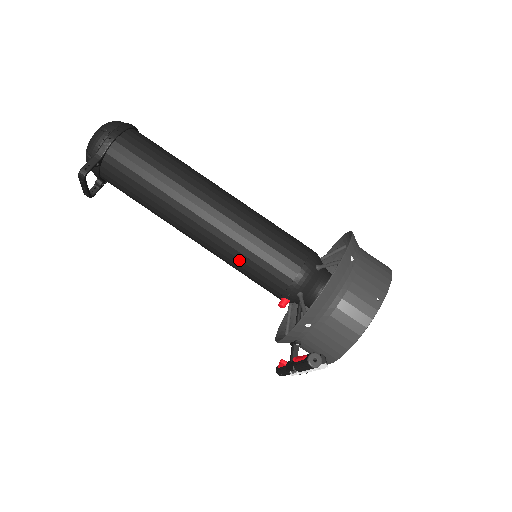
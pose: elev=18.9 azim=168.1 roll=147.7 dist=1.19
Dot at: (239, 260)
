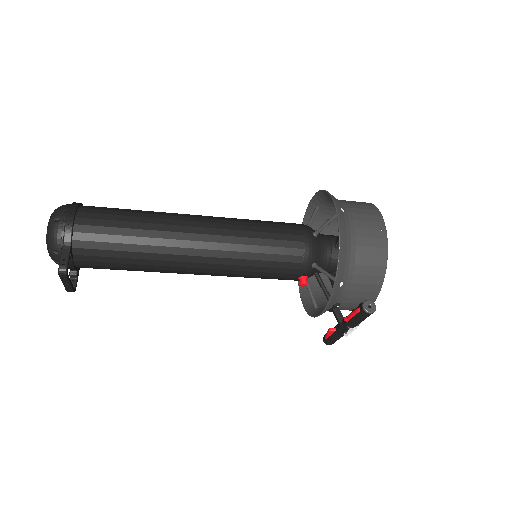
Dot at: (248, 266)
